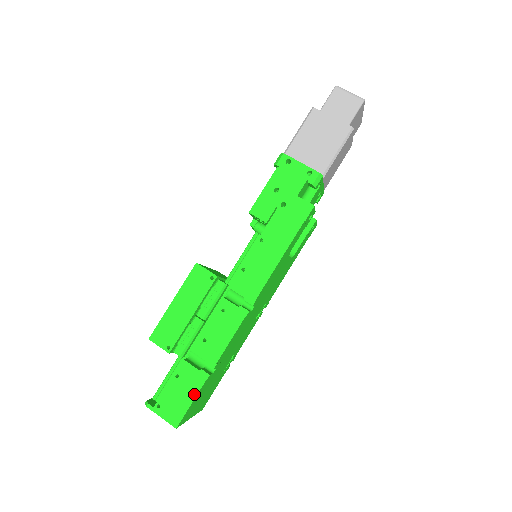
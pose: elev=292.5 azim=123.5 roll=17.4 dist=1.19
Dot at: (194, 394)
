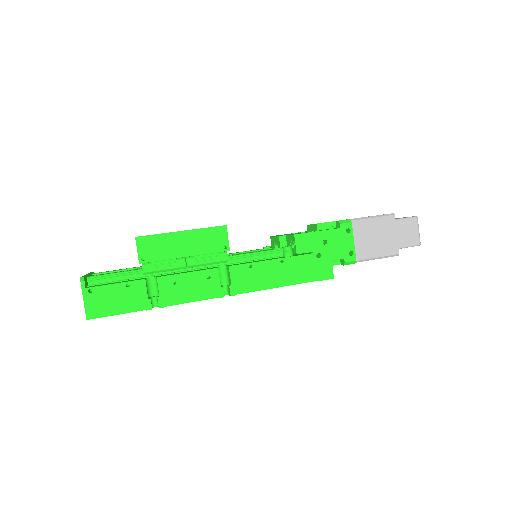
Dot at: (127, 310)
